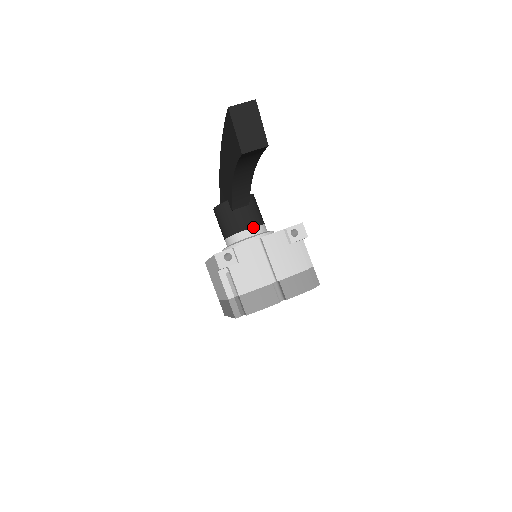
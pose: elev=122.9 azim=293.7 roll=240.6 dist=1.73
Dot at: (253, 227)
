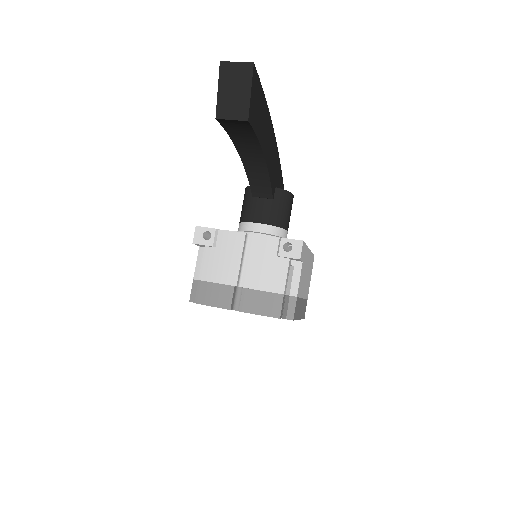
Dot at: (264, 224)
